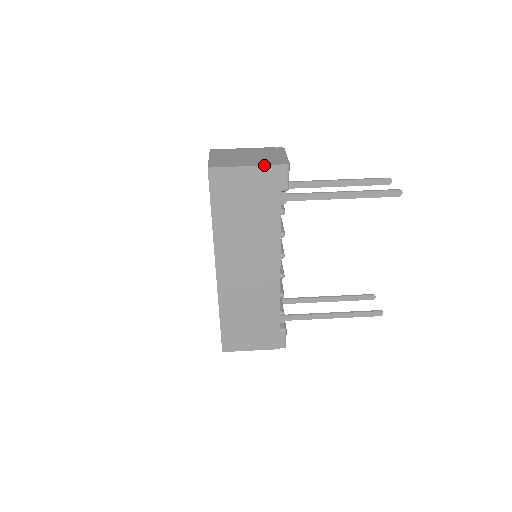
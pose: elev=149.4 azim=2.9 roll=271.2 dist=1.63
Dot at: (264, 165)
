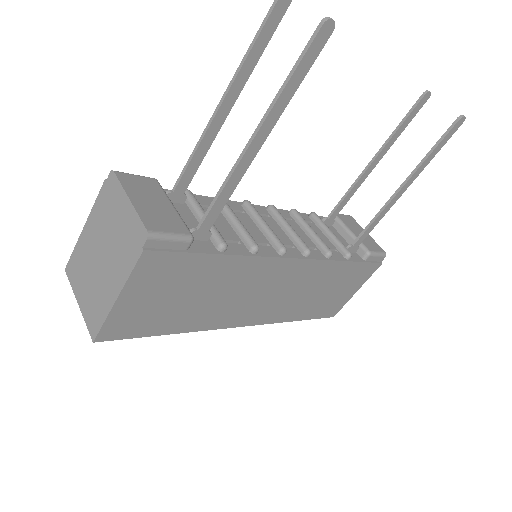
Dot at: (129, 274)
